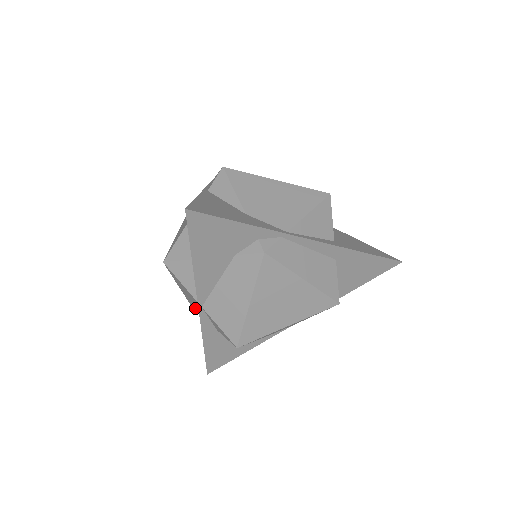
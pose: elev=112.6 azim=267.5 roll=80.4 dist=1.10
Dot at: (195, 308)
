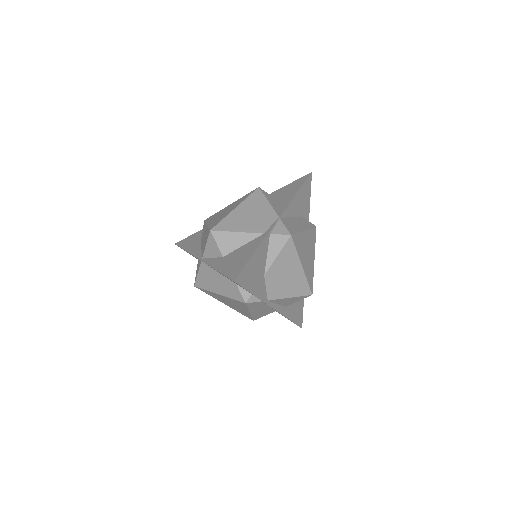
Dot at: (203, 232)
